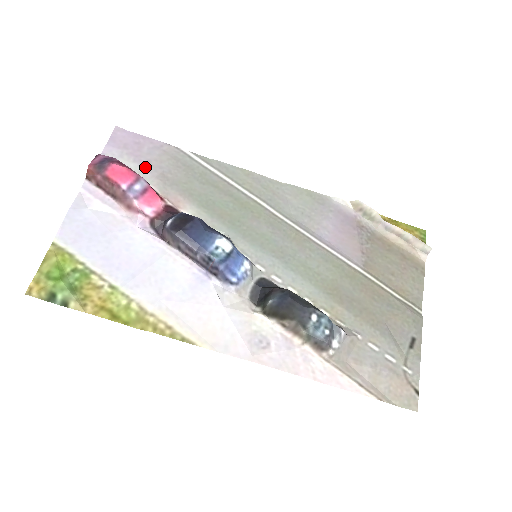
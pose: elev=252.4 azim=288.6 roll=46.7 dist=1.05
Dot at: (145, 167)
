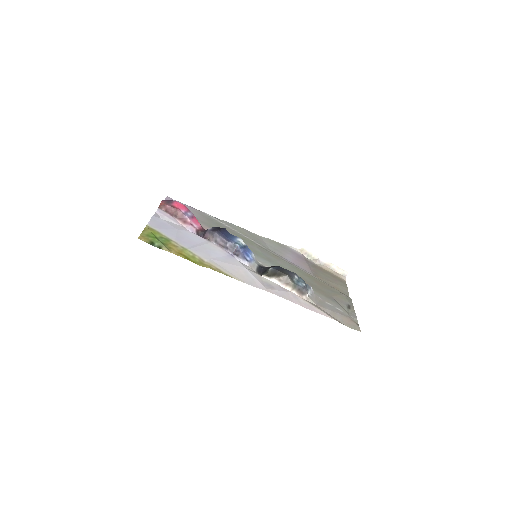
Dot at: occluded
